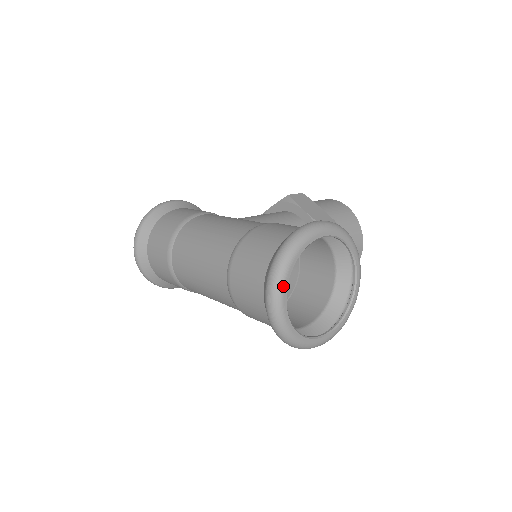
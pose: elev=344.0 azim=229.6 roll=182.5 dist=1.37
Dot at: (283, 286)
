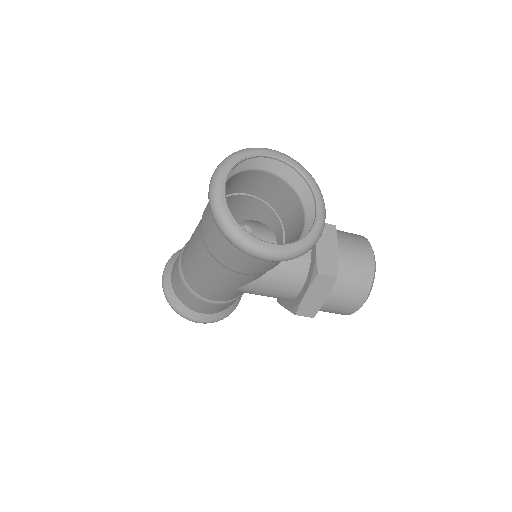
Dot at: (222, 173)
